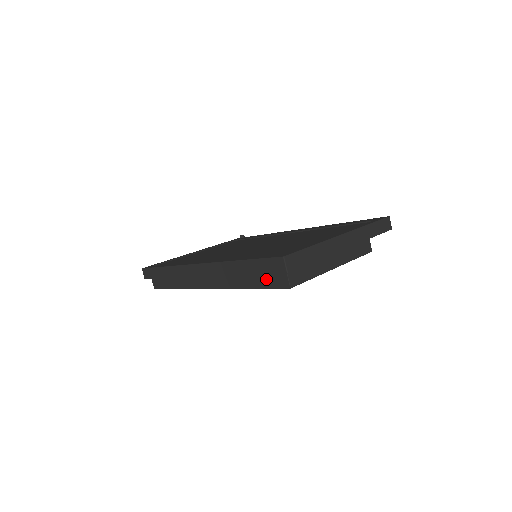
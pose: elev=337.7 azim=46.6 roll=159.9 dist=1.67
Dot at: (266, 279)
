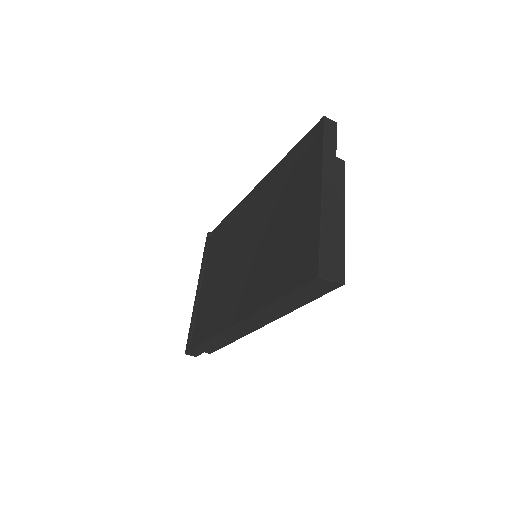
Dot at: occluded
